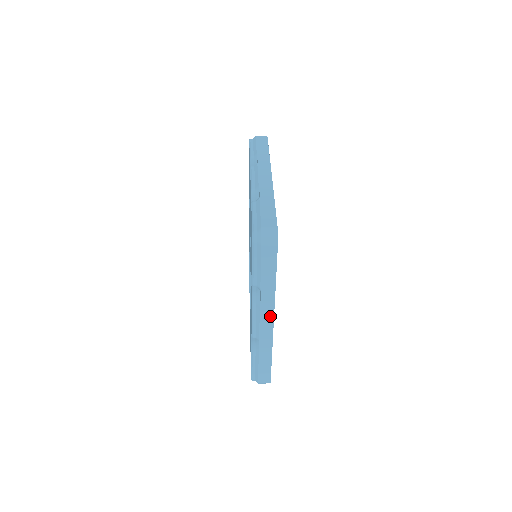
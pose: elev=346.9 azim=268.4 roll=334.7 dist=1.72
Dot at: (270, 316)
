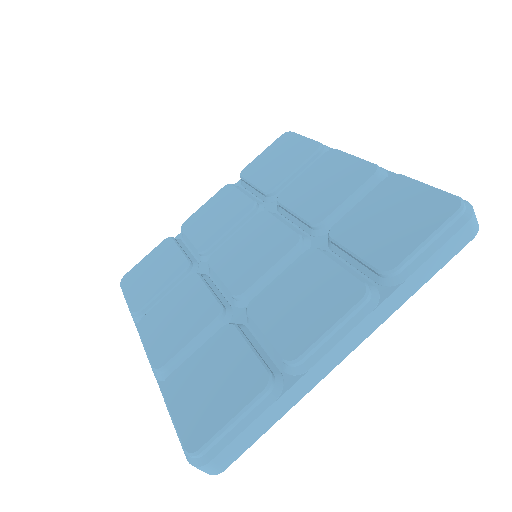
Dot at: (361, 336)
